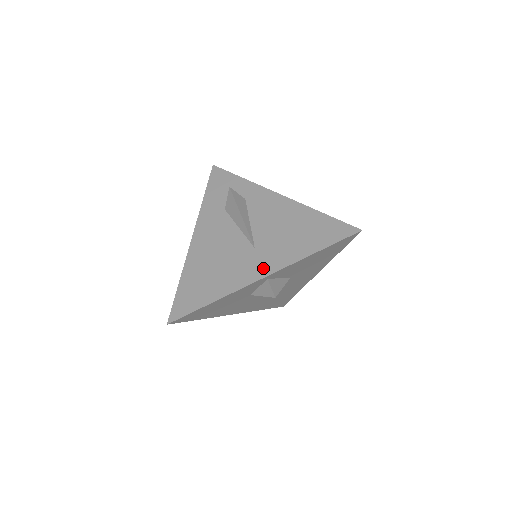
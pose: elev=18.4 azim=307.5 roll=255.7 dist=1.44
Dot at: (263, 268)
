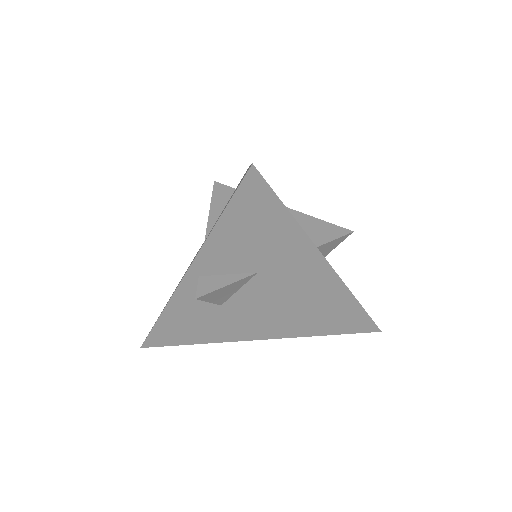
Dot at: occluded
